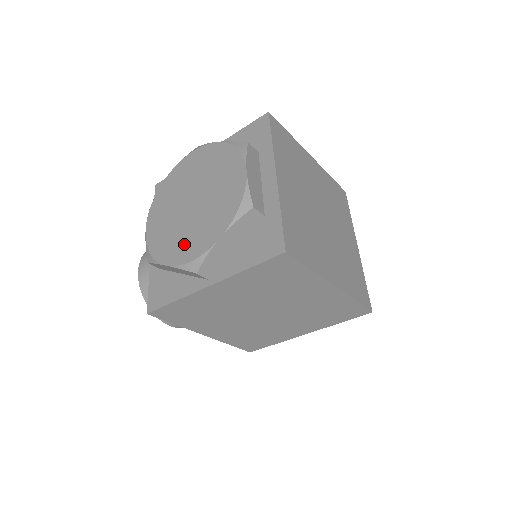
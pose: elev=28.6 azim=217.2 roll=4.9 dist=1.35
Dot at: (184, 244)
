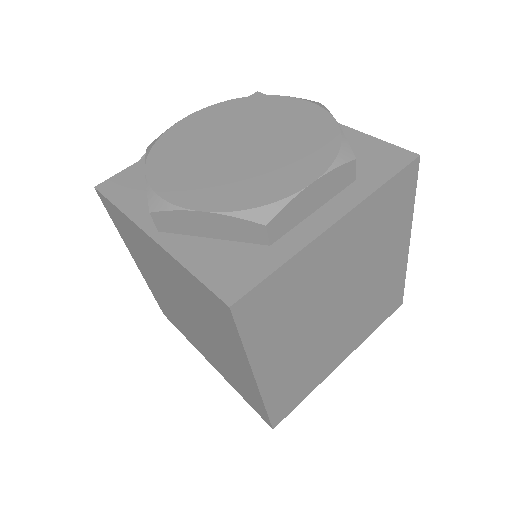
Dot at: (180, 173)
